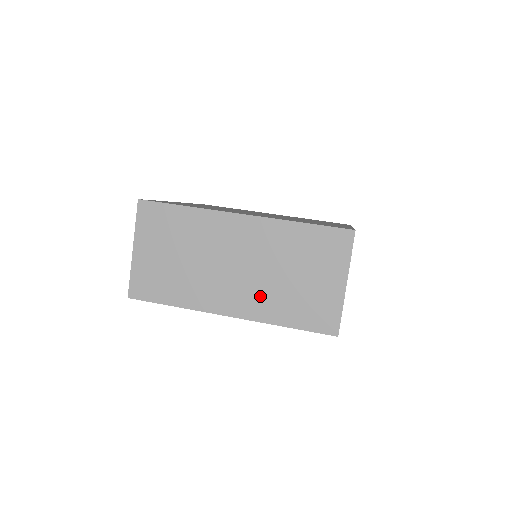
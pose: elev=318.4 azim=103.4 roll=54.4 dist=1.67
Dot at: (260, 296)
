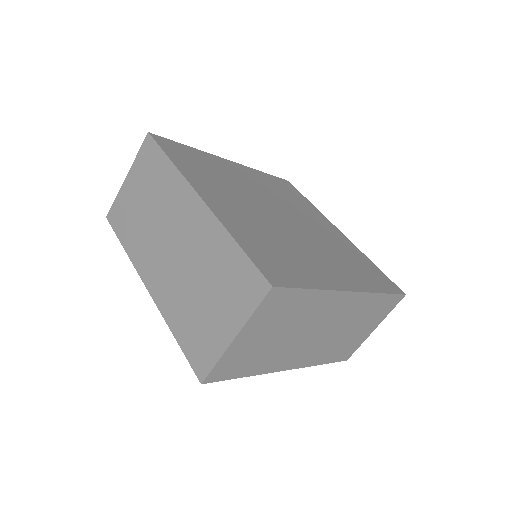
Dot at: (173, 289)
